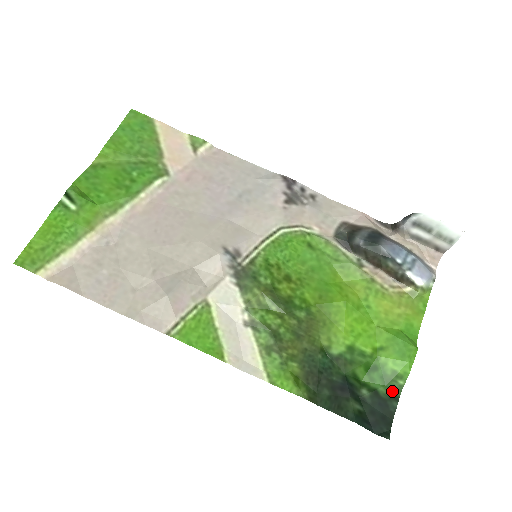
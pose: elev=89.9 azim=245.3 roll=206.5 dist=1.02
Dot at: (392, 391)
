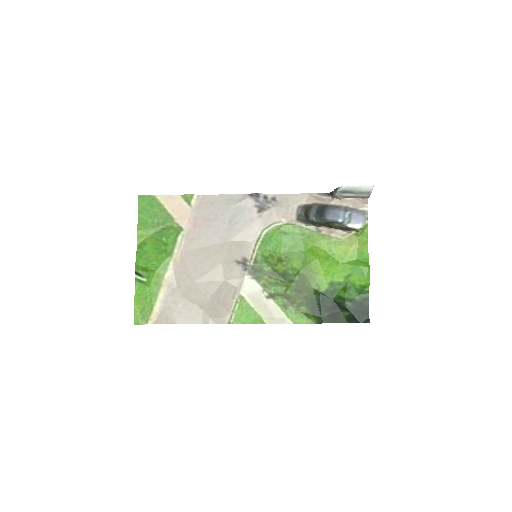
Dot at: (363, 296)
